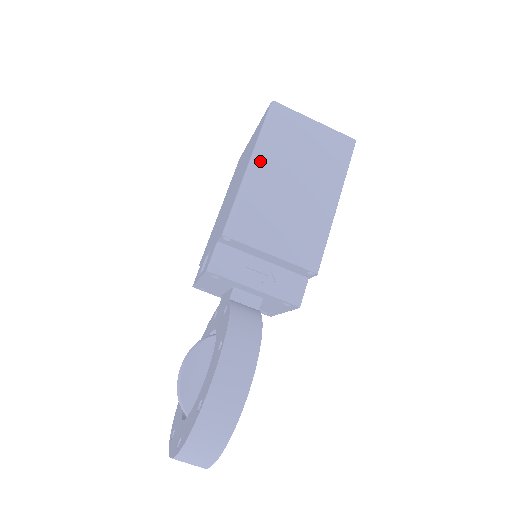
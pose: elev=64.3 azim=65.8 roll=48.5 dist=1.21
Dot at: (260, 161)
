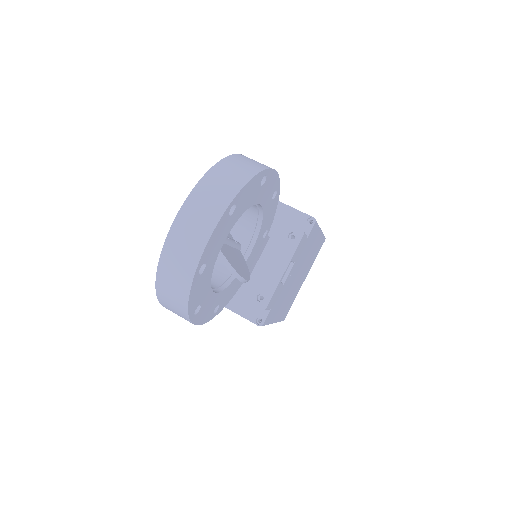
Dot at: occluded
